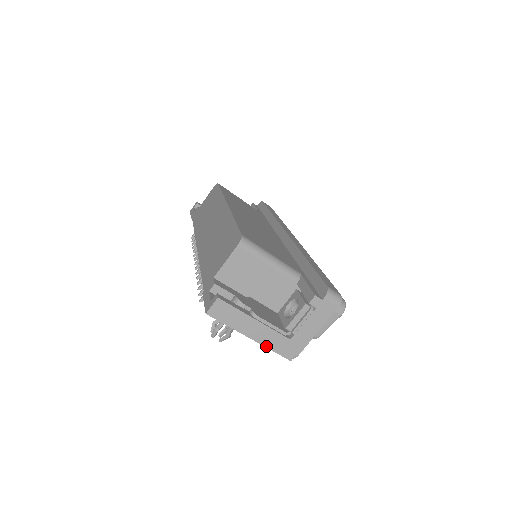
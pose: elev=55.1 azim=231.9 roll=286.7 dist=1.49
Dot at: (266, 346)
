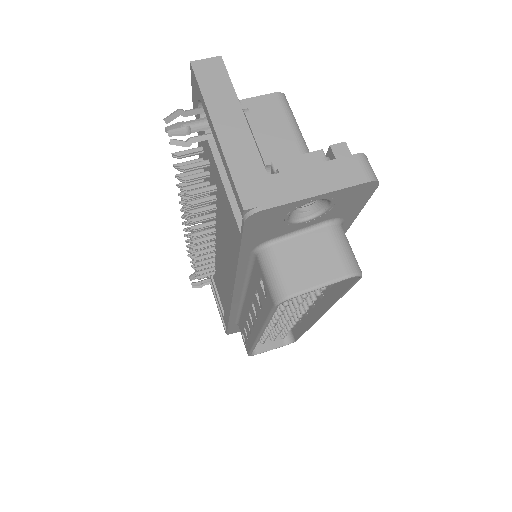
Dot at: (227, 159)
